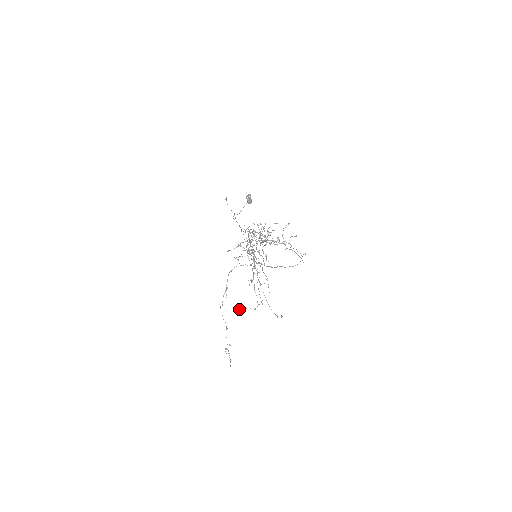
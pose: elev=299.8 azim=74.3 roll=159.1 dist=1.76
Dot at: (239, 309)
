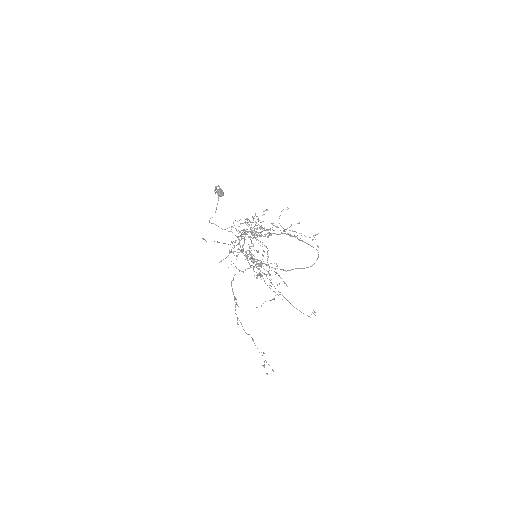
Dot at: occluded
